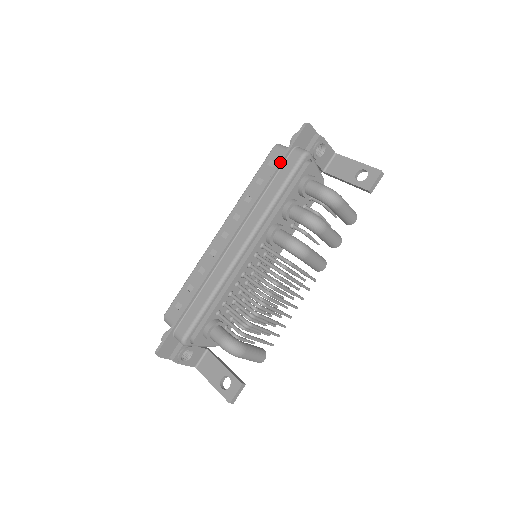
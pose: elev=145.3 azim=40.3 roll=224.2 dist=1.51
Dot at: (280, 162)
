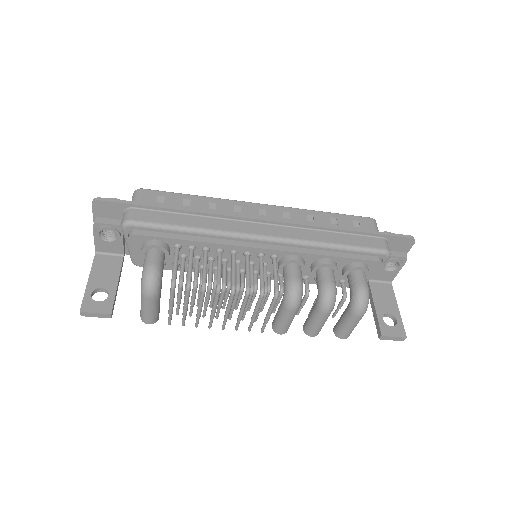
Dot at: (366, 231)
